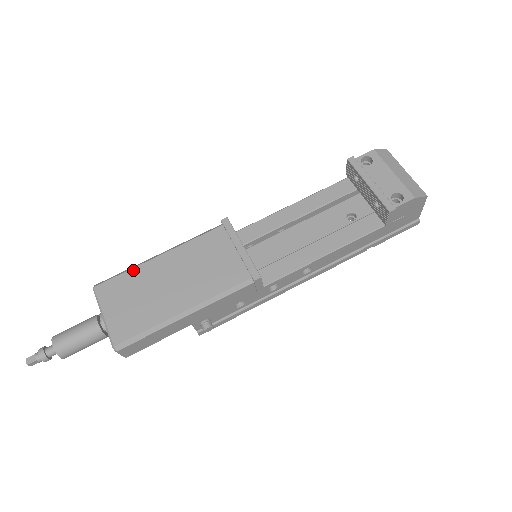
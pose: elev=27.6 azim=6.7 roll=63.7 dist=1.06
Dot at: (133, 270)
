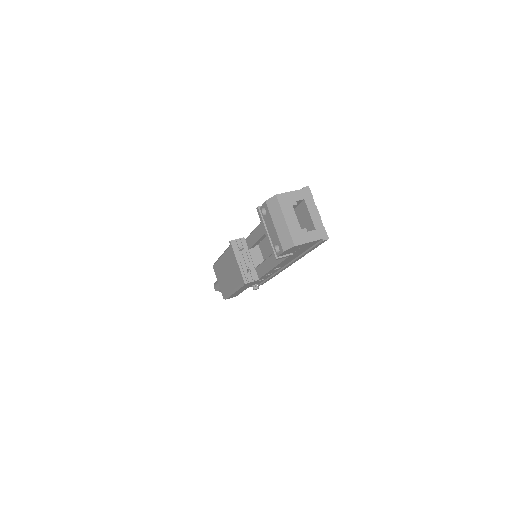
Dot at: (218, 262)
